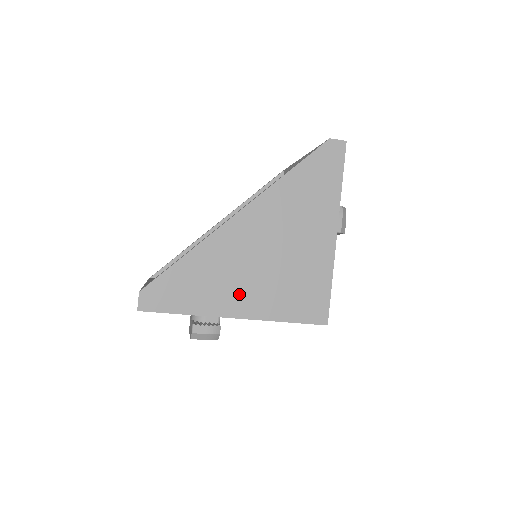
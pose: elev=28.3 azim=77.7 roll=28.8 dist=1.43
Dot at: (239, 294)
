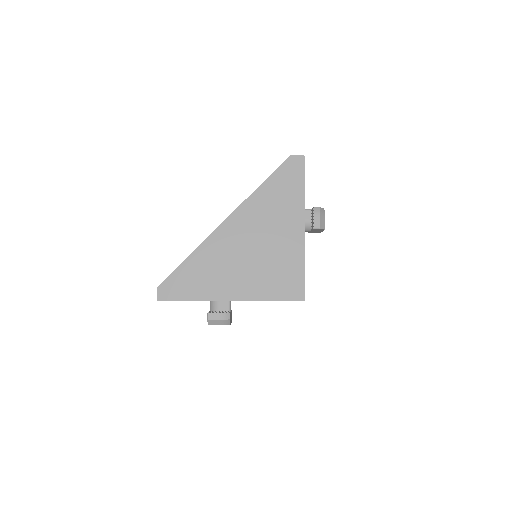
Dot at: (232, 282)
